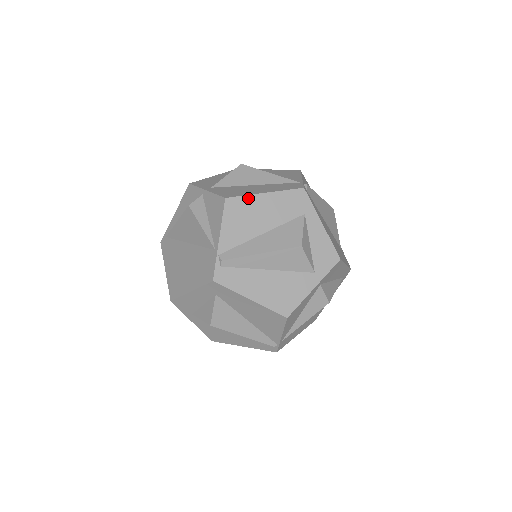
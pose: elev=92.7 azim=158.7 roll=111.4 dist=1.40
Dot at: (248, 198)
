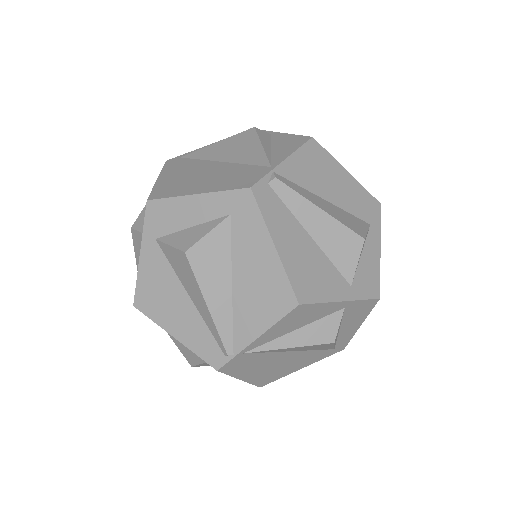
Dot at: (331, 159)
